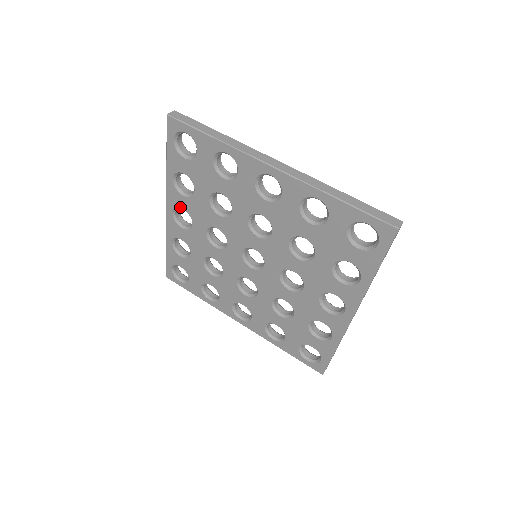
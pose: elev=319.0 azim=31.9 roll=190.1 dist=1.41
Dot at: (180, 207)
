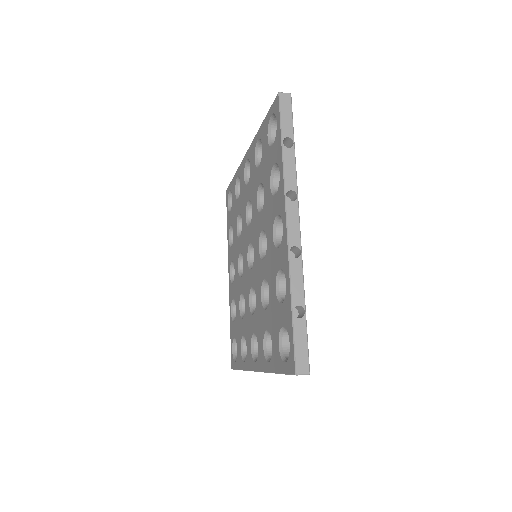
Dot at: (231, 262)
